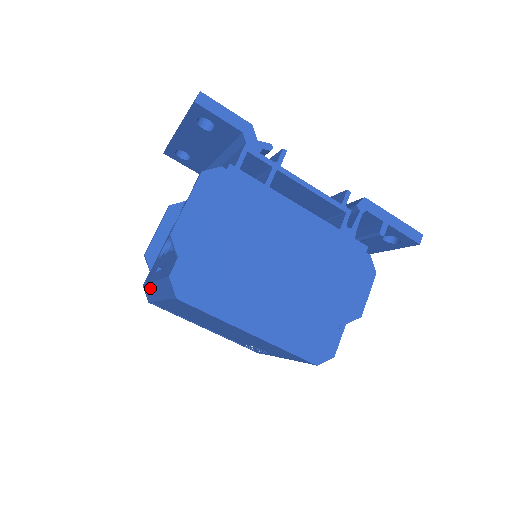
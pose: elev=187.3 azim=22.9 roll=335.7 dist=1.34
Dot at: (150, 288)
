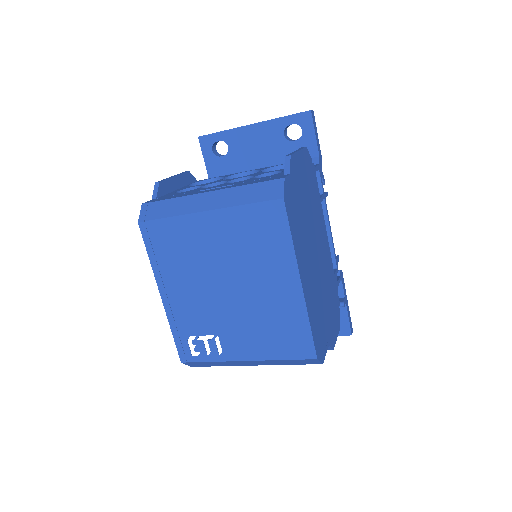
Dot at: (178, 202)
